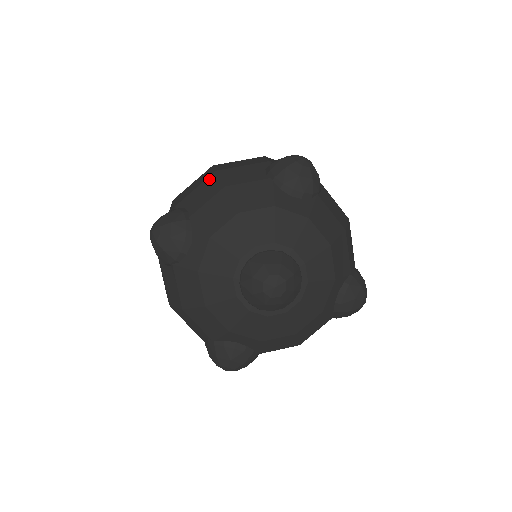
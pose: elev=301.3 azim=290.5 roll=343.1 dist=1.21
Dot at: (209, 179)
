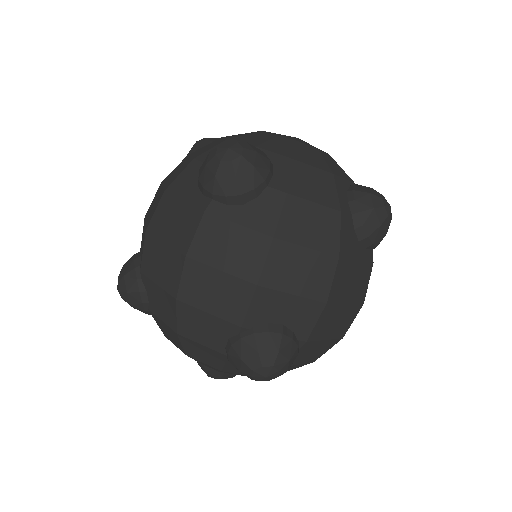
Dot at: (168, 299)
